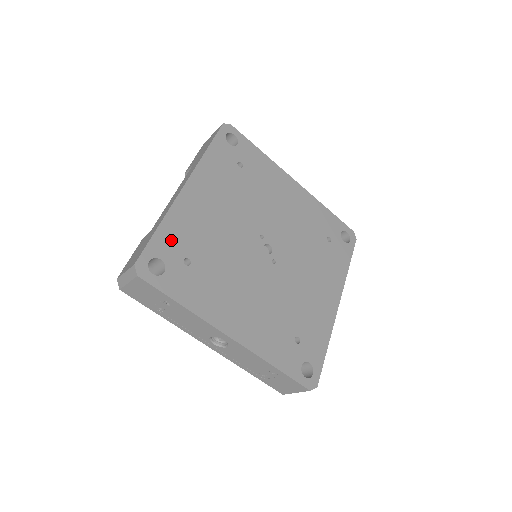
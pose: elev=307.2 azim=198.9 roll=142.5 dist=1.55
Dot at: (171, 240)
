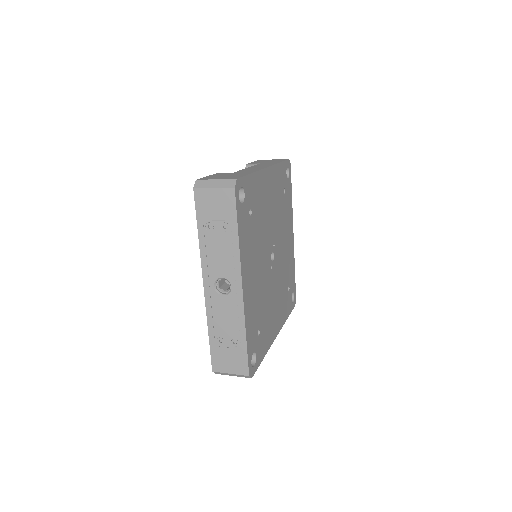
Dot at: (252, 189)
